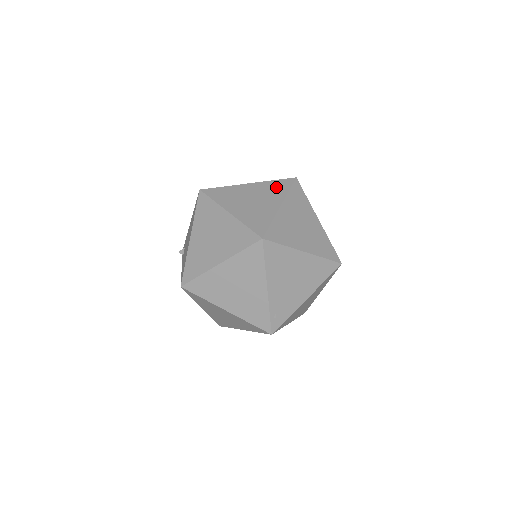
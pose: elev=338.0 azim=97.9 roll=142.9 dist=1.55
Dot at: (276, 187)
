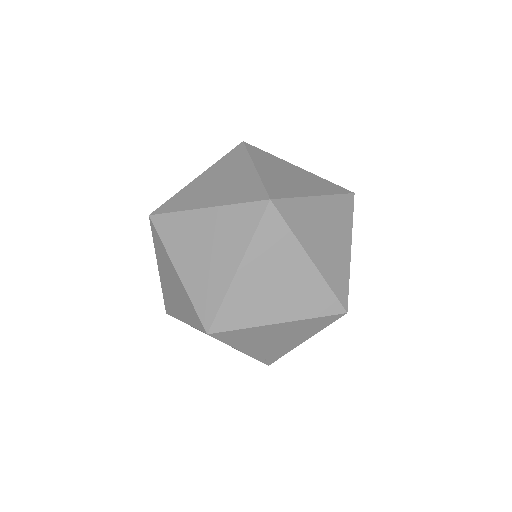
Dot at: (238, 223)
